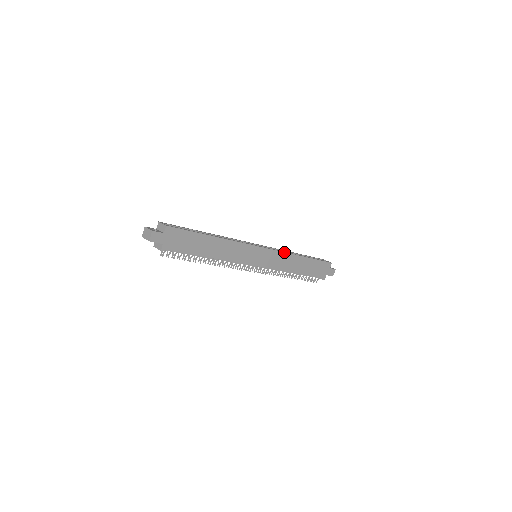
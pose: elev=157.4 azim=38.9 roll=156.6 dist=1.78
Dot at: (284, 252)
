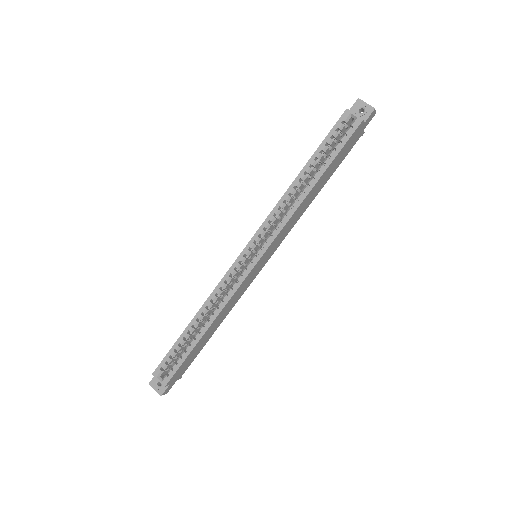
Dot at: (285, 224)
